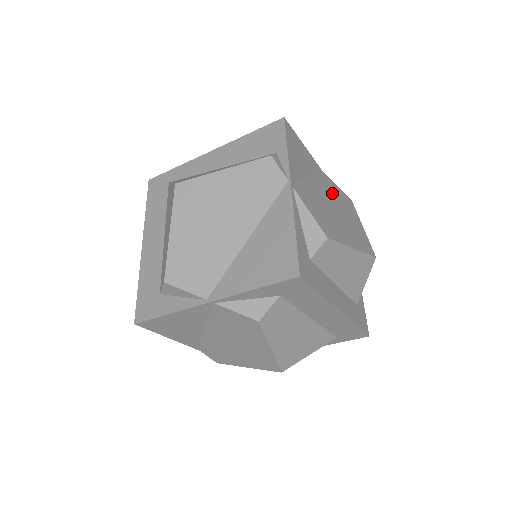
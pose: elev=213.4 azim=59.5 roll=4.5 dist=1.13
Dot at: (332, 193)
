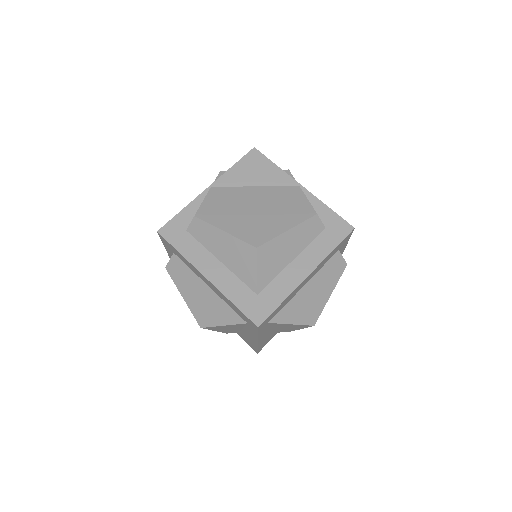
Dot at: (279, 202)
